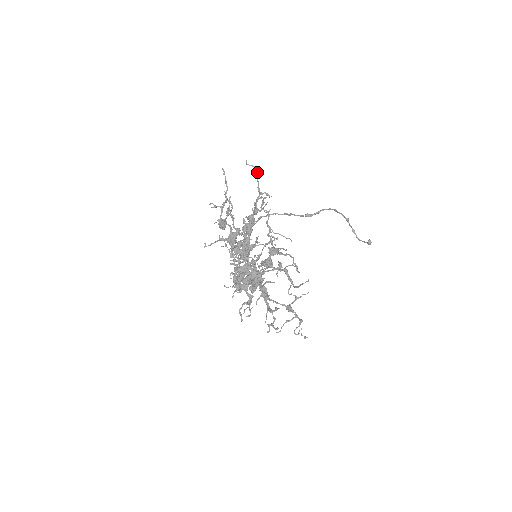
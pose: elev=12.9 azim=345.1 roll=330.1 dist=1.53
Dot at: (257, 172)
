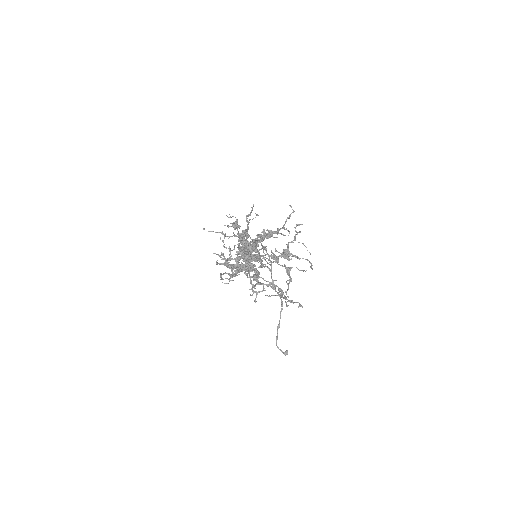
Dot at: (289, 217)
